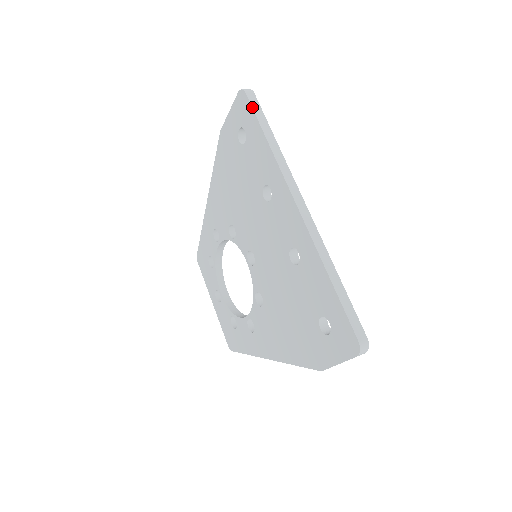
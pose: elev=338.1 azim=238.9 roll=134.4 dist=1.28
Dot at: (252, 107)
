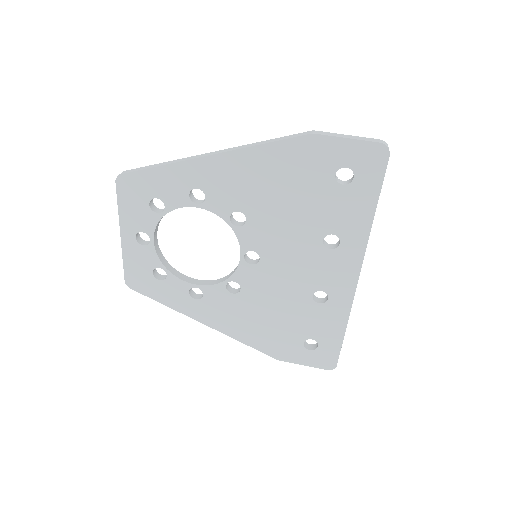
Dot at: occluded
